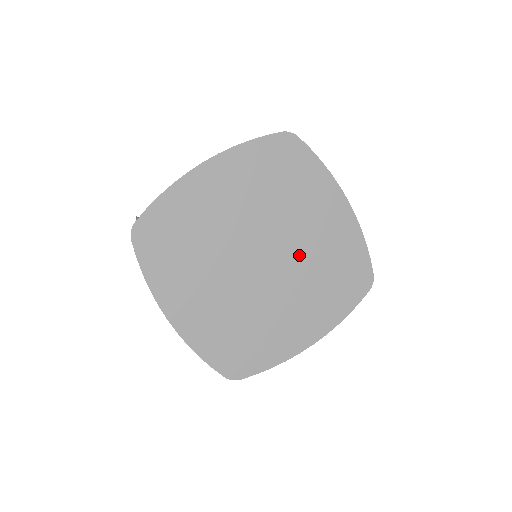
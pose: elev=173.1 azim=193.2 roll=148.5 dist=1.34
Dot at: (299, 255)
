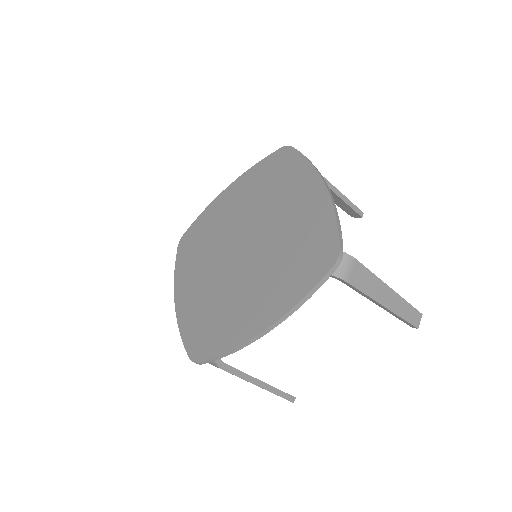
Dot at: (271, 239)
